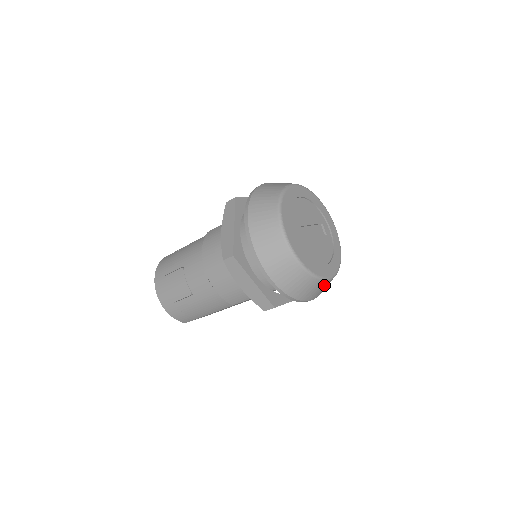
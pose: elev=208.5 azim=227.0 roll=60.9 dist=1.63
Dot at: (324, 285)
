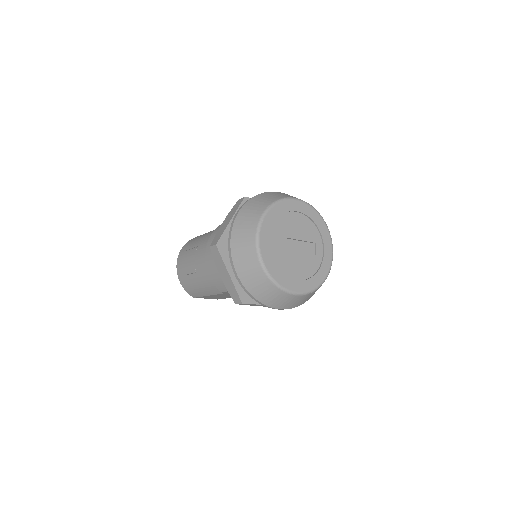
Dot at: (291, 298)
